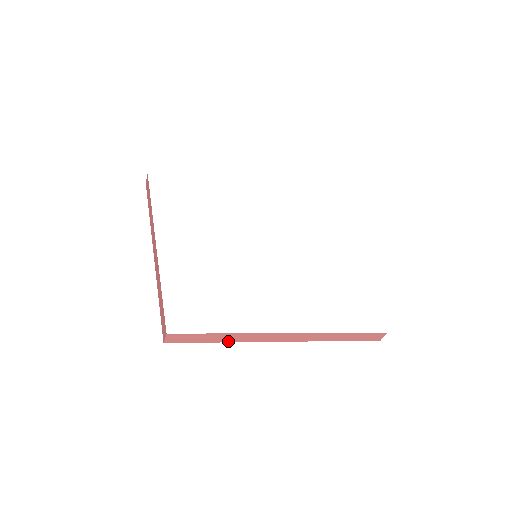
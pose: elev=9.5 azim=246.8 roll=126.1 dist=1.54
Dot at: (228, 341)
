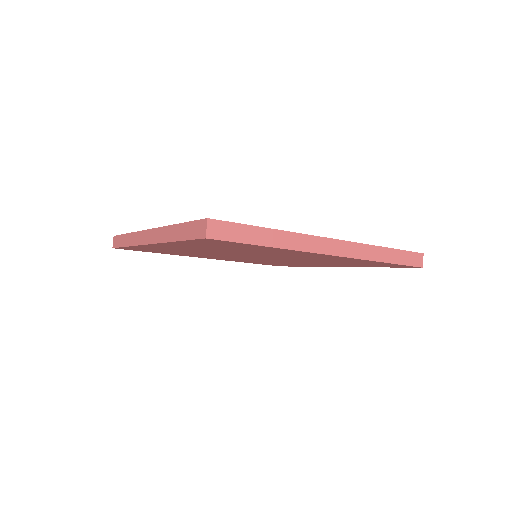
Dot at: (276, 246)
